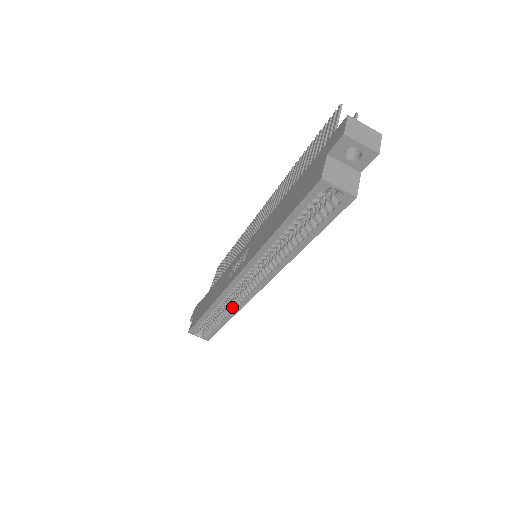
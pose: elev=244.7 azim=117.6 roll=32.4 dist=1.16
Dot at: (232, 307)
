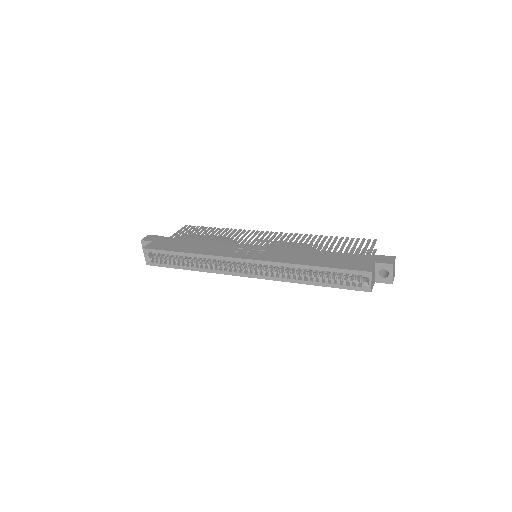
Dot at: (210, 267)
